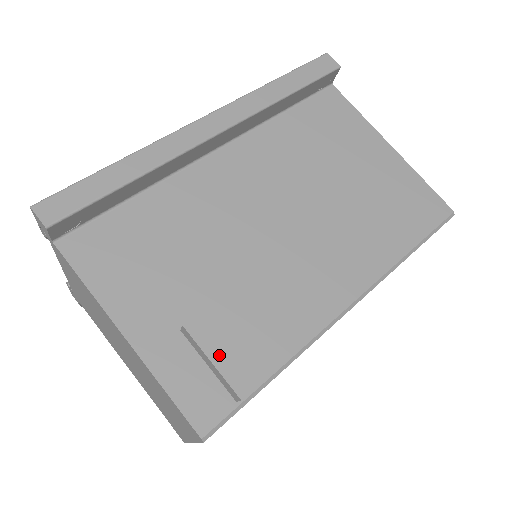
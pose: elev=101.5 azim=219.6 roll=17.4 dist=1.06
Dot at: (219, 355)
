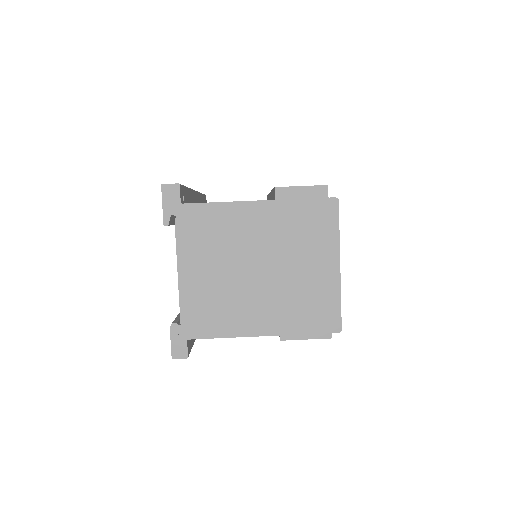
Dot at: (301, 186)
